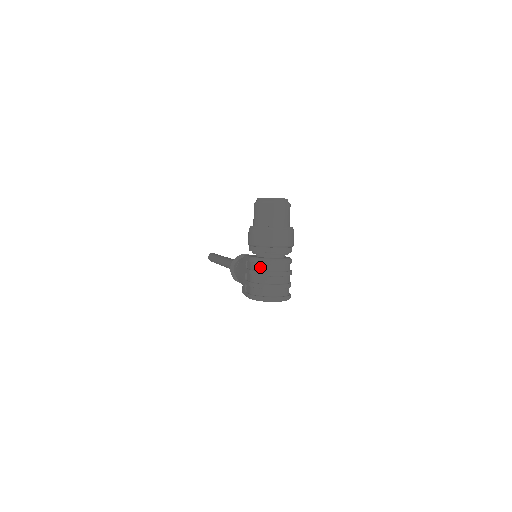
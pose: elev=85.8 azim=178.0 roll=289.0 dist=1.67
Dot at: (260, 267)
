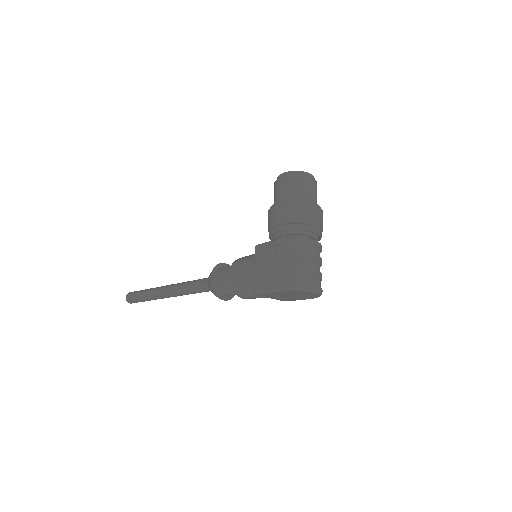
Dot at: (296, 248)
